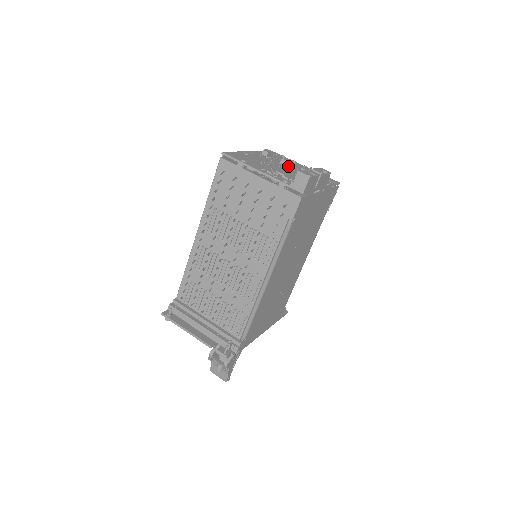
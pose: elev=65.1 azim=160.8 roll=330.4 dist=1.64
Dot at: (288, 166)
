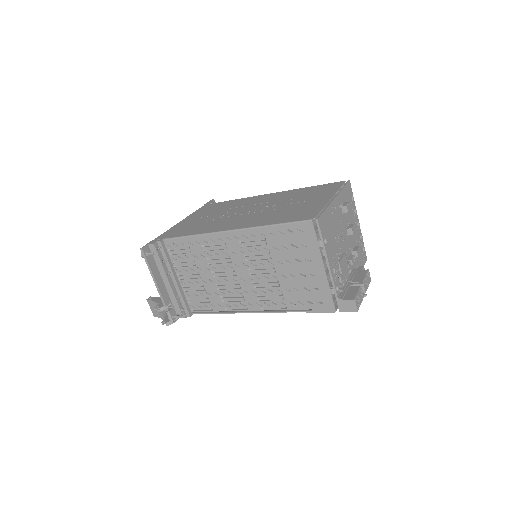
Dot at: occluded
